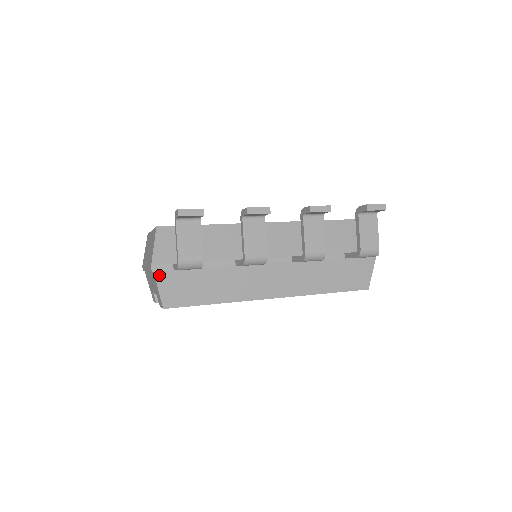
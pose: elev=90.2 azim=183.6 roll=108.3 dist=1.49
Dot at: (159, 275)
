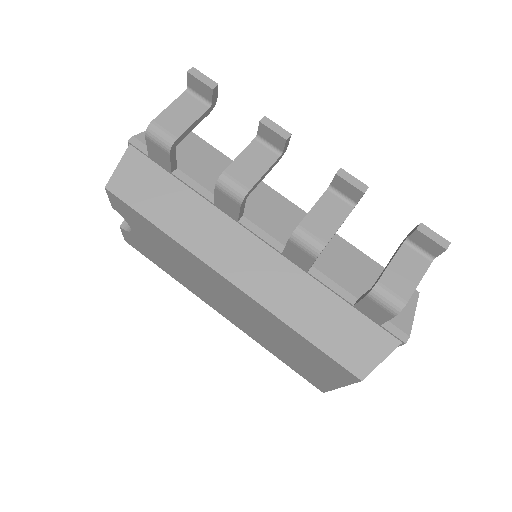
Dot at: (132, 152)
